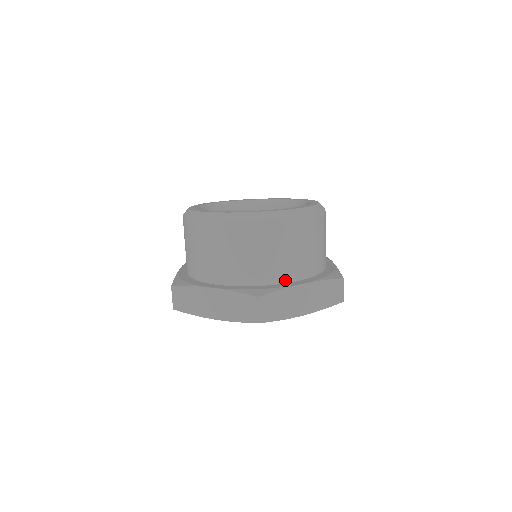
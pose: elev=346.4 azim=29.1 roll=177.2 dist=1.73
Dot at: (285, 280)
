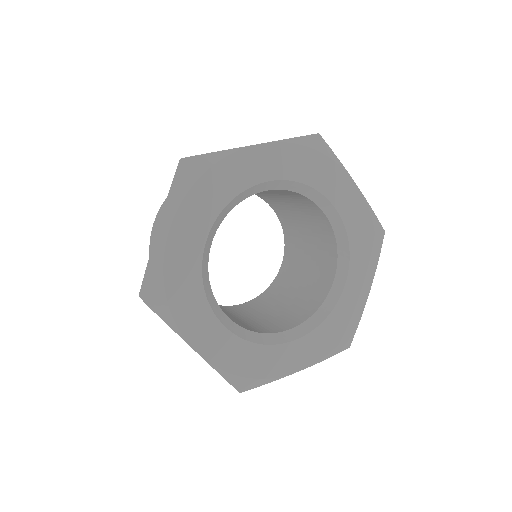
Dot at: occluded
